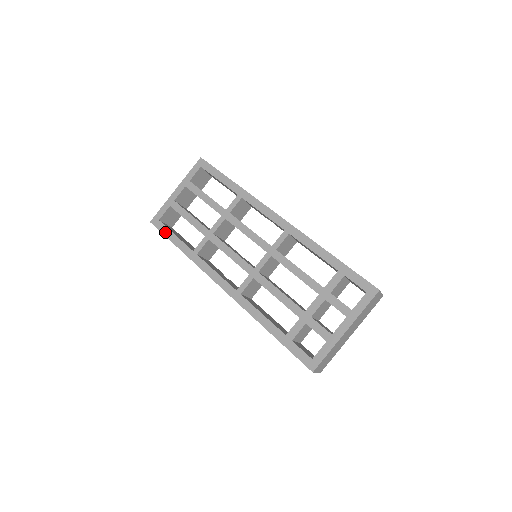
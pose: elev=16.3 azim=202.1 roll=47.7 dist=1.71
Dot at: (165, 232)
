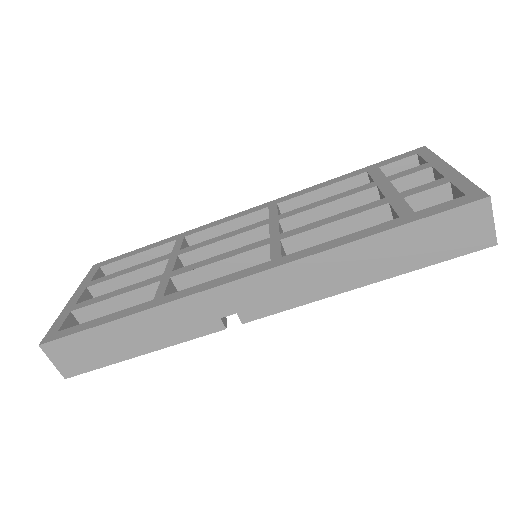
Dot at: (80, 328)
